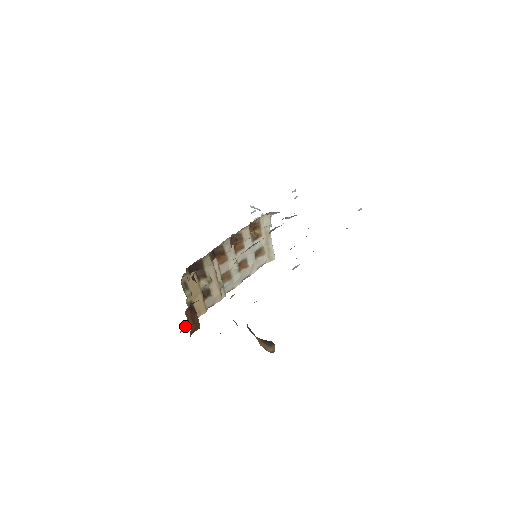
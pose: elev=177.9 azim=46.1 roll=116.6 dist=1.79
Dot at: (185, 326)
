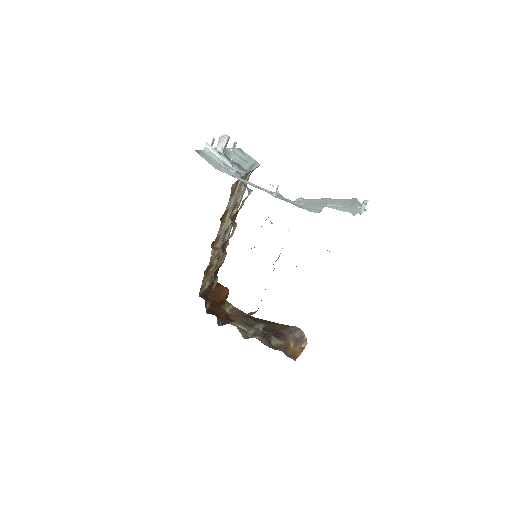
Dot at: occluded
